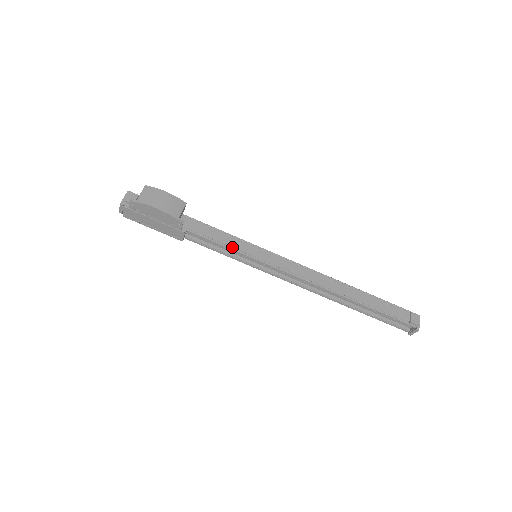
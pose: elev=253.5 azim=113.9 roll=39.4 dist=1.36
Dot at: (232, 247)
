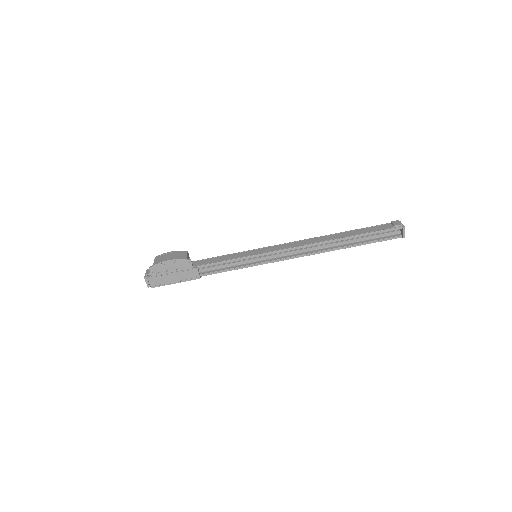
Dot at: (235, 258)
